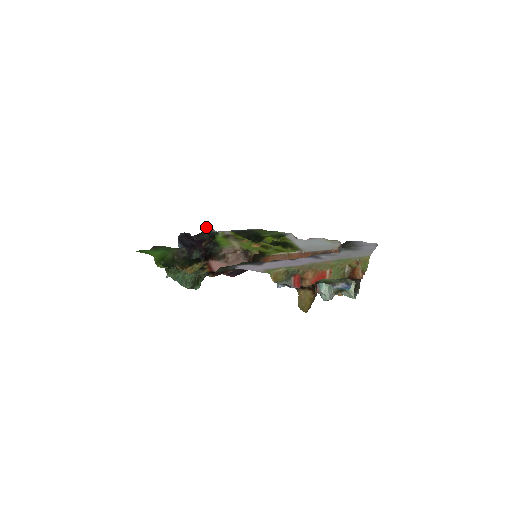
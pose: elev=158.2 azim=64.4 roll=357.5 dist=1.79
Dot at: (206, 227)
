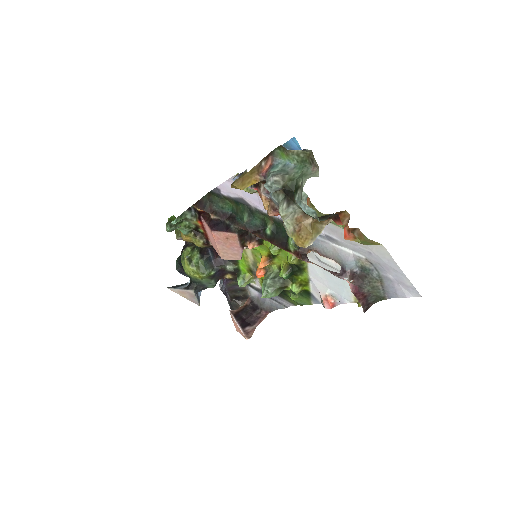
Dot at: (247, 293)
